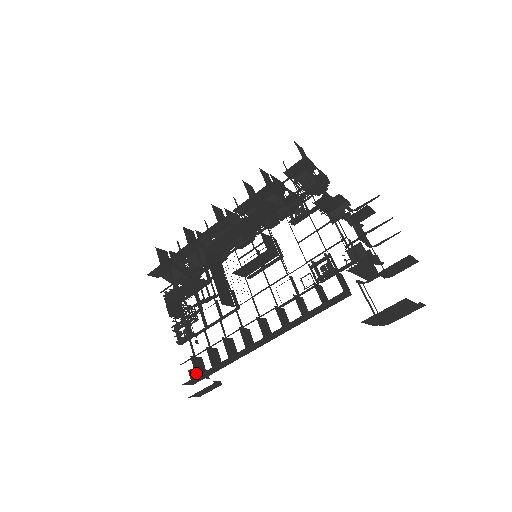
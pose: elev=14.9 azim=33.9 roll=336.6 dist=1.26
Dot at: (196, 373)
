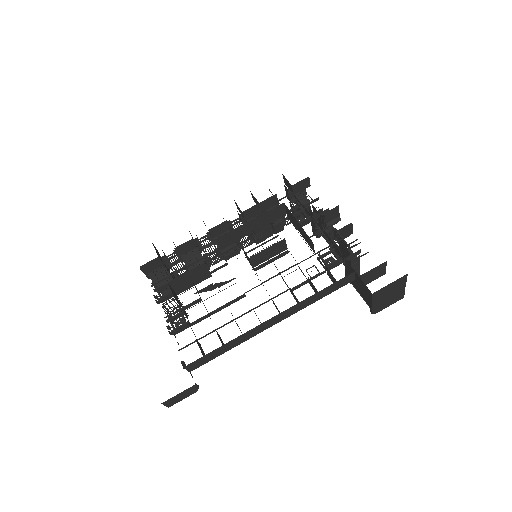
Dot at: (202, 354)
